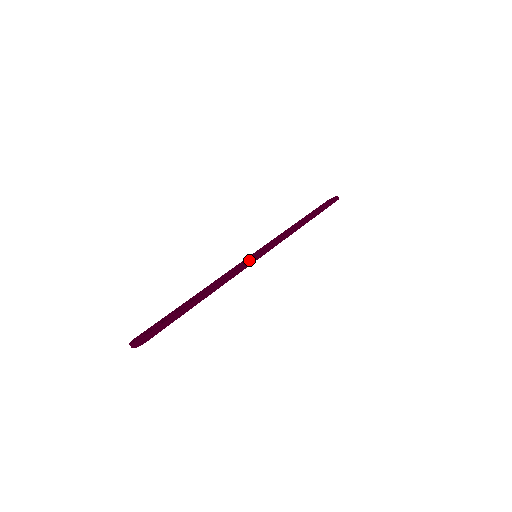
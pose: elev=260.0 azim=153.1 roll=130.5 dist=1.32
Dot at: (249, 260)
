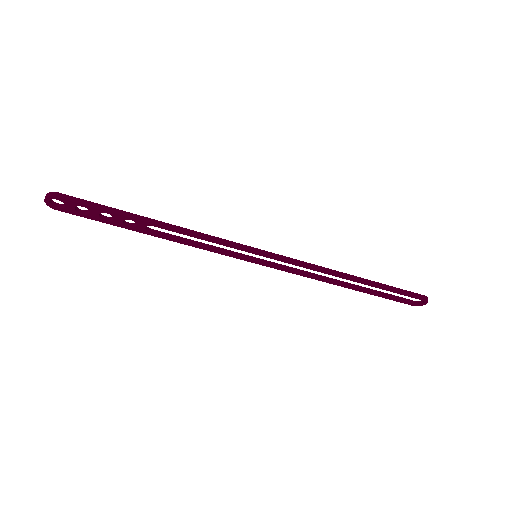
Dot at: (239, 243)
